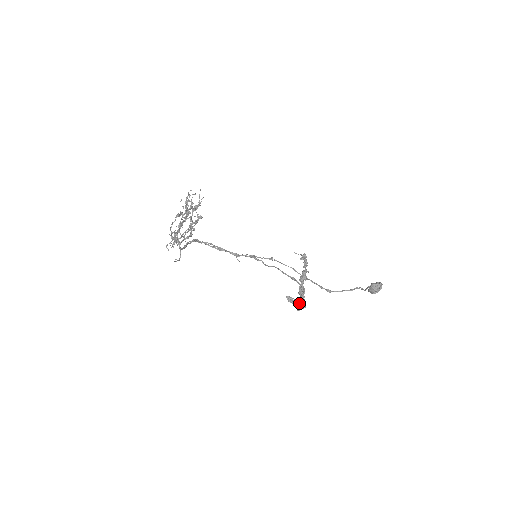
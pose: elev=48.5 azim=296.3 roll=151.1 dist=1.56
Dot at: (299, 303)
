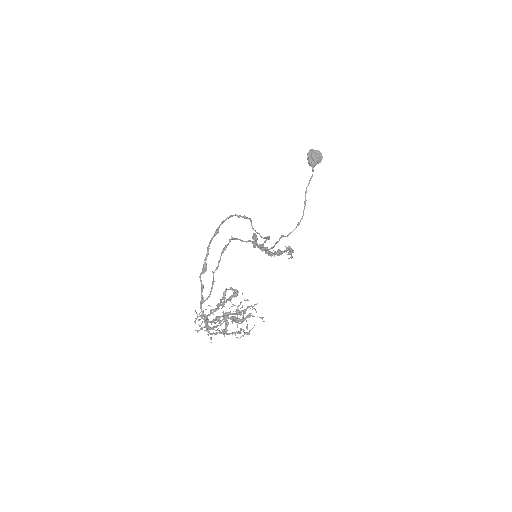
Dot at: occluded
